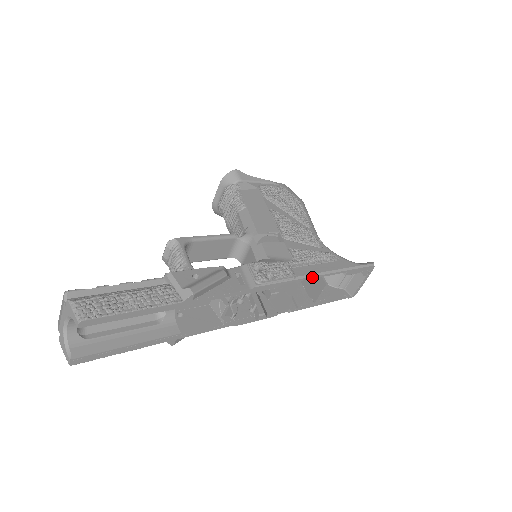
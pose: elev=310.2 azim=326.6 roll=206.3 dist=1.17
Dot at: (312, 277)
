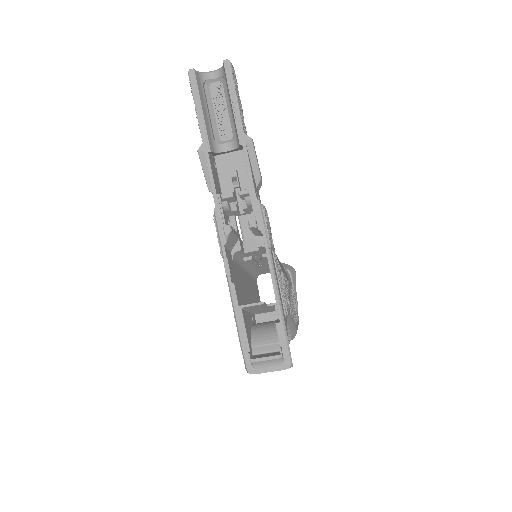
Dot at: (272, 270)
